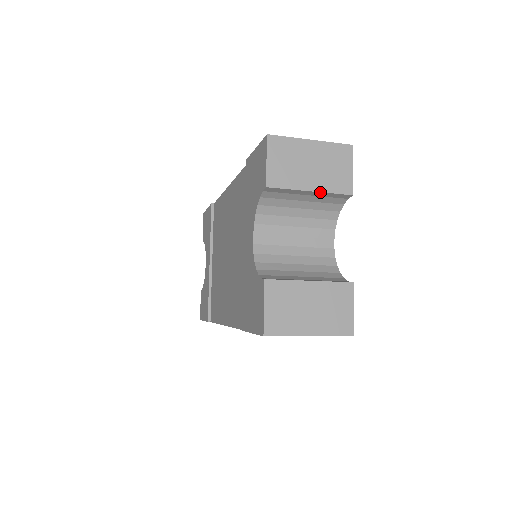
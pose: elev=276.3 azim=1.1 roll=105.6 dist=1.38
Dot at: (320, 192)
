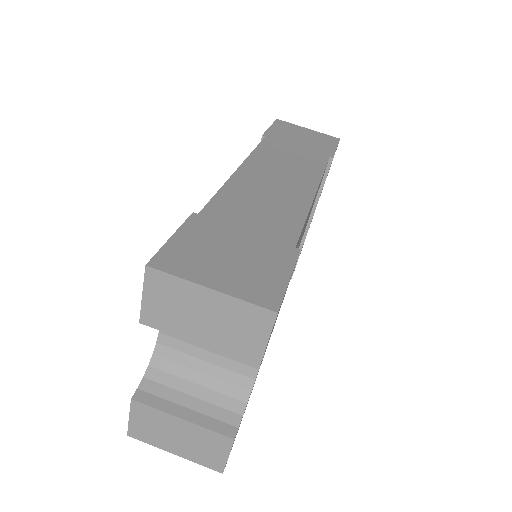
Dot at: (212, 349)
